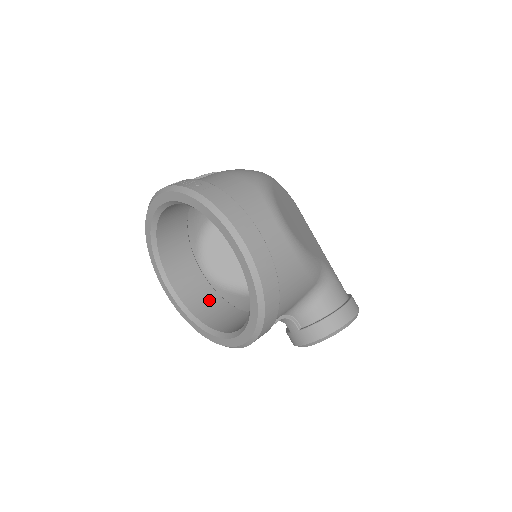
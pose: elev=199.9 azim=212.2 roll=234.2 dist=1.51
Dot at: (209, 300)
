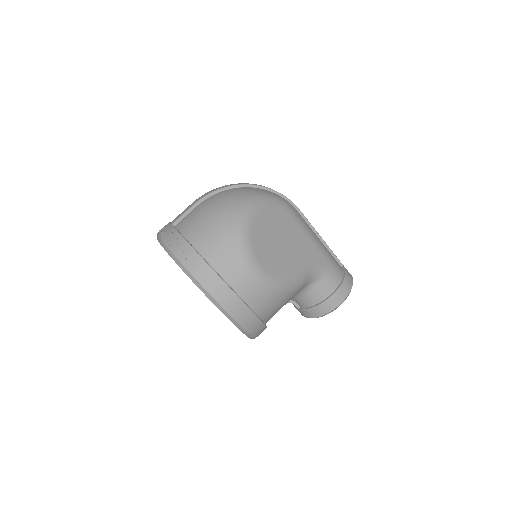
Dot at: occluded
